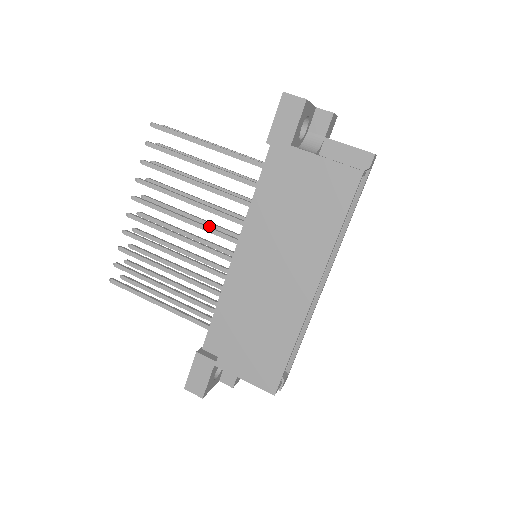
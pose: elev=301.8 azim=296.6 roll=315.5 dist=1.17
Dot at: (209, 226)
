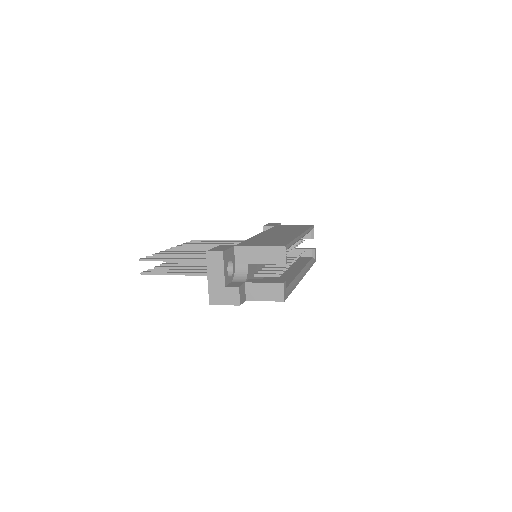
Dot at: occluded
